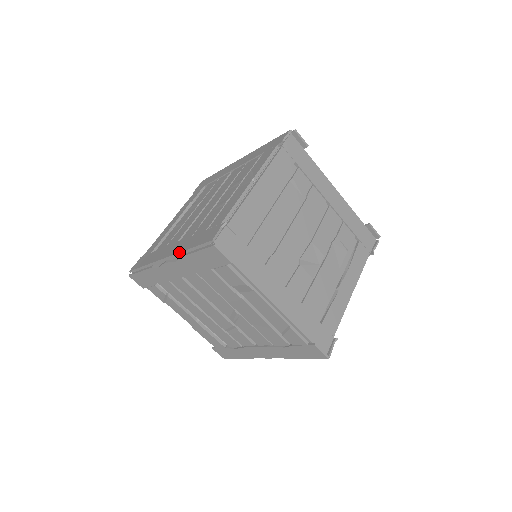
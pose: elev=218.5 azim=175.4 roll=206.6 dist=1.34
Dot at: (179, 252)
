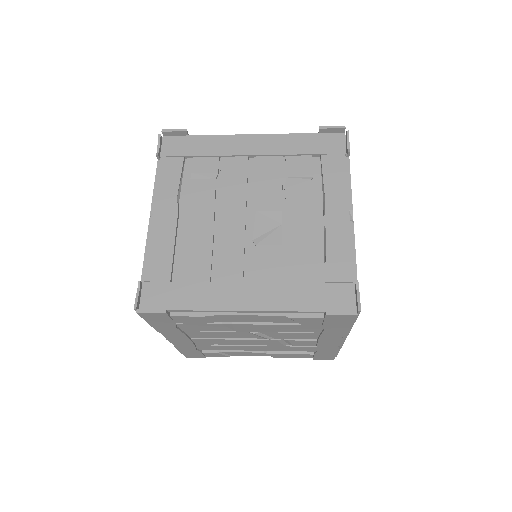
Dot at: occluded
